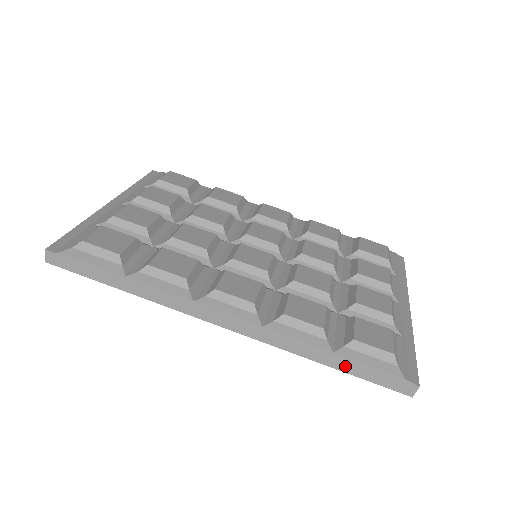
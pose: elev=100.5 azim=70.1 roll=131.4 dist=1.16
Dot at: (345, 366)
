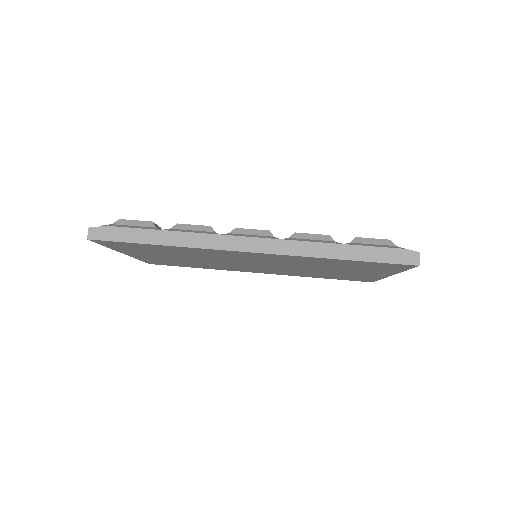
Dot at: (357, 254)
